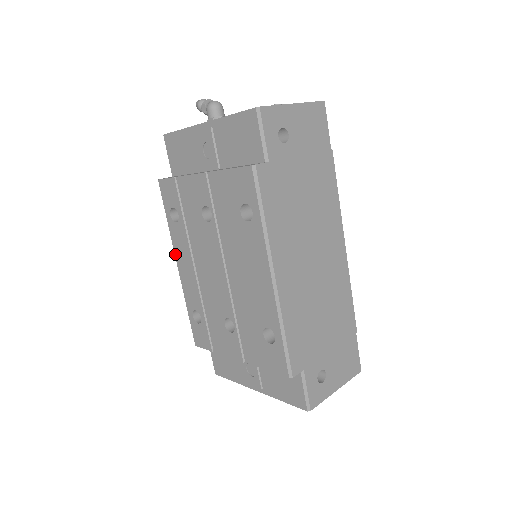
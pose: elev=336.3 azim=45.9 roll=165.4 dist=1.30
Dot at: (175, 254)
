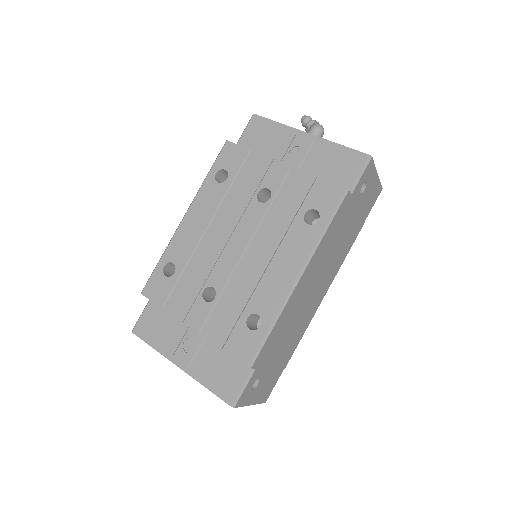
Dot at: (191, 205)
